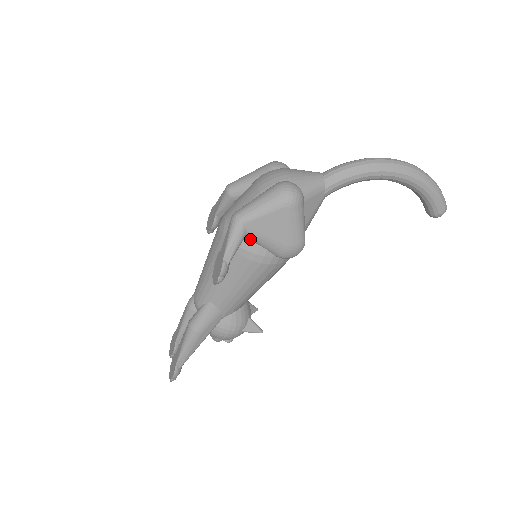
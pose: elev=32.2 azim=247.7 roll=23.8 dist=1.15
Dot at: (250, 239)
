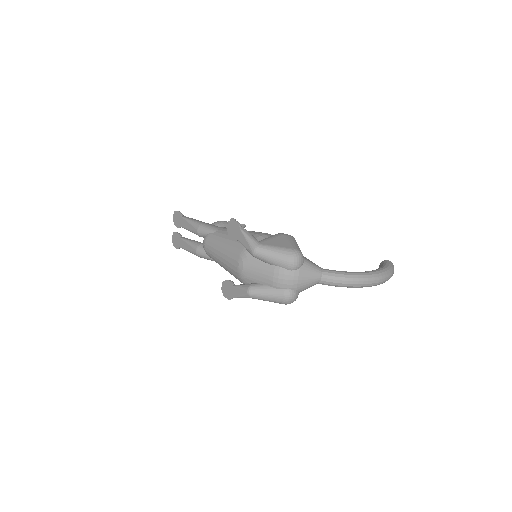
Dot at: occluded
